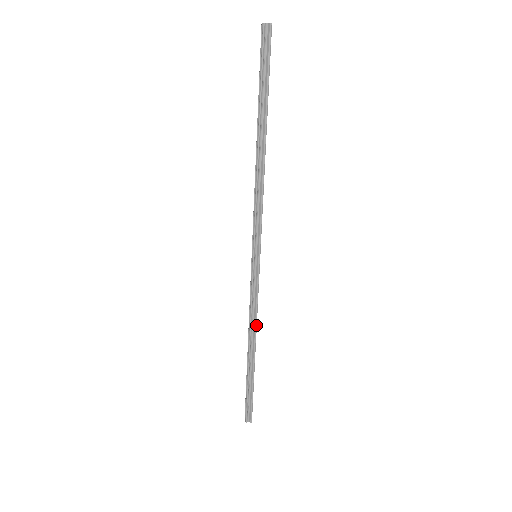
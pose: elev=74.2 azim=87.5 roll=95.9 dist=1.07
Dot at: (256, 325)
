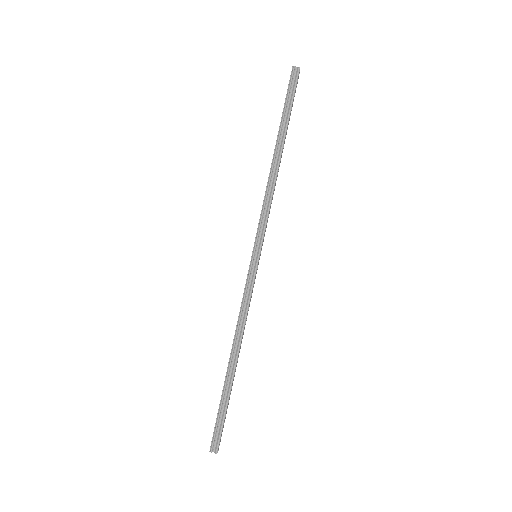
Dot at: (243, 328)
